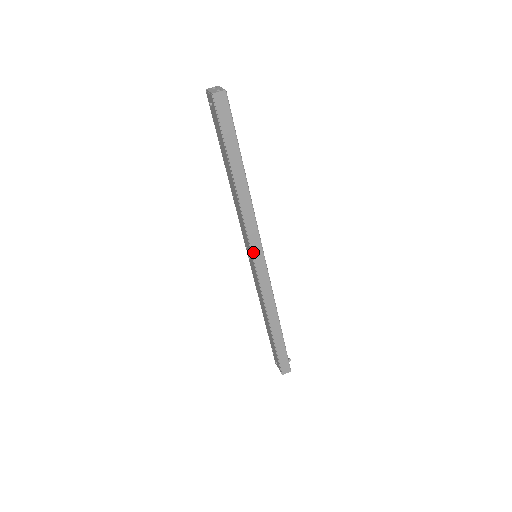
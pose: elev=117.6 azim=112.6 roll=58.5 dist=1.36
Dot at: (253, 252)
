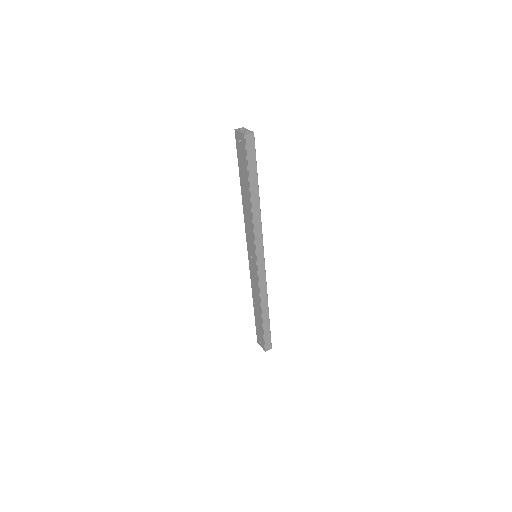
Dot at: (257, 253)
